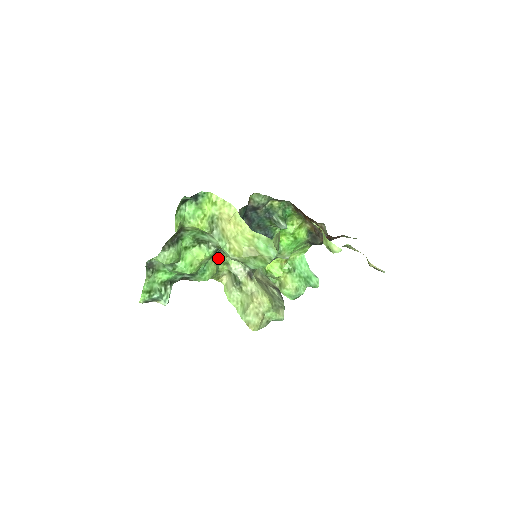
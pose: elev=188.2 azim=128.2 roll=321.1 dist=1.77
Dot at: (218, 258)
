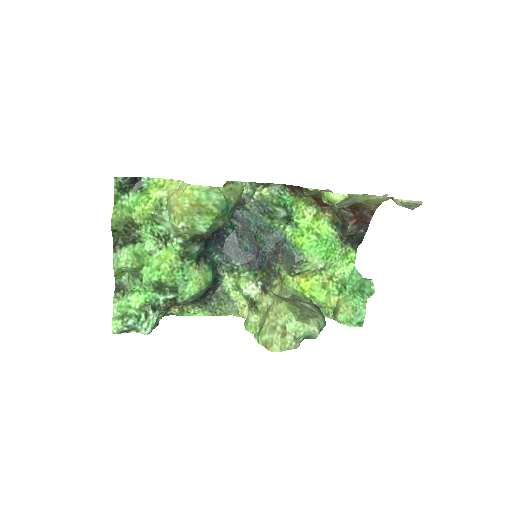
Dot at: (209, 270)
